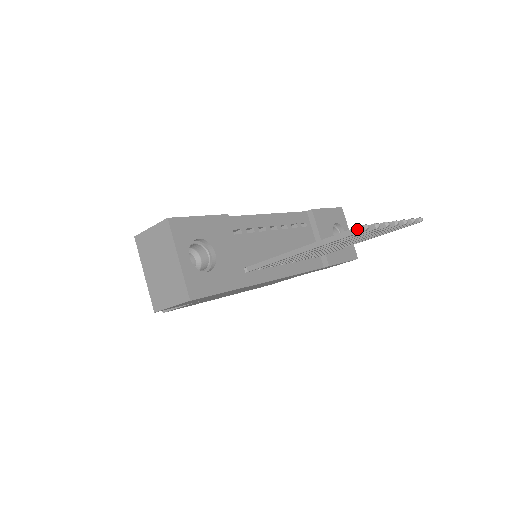
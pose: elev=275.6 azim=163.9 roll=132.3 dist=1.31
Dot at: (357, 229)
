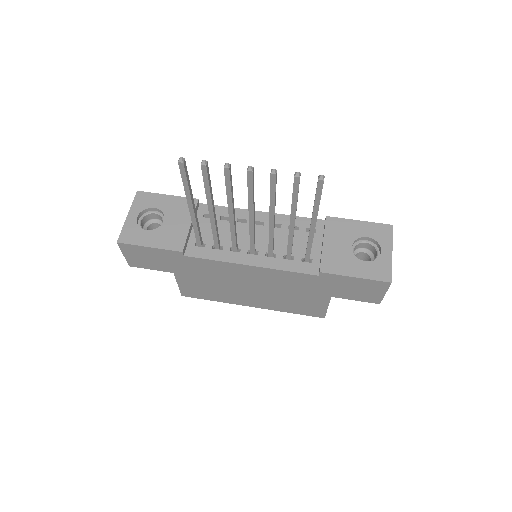
Dot at: (180, 164)
